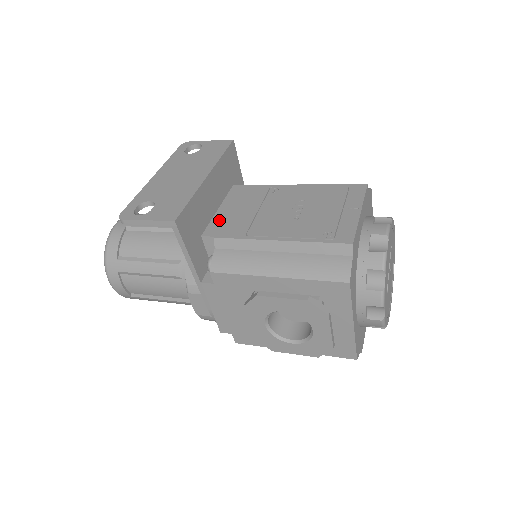
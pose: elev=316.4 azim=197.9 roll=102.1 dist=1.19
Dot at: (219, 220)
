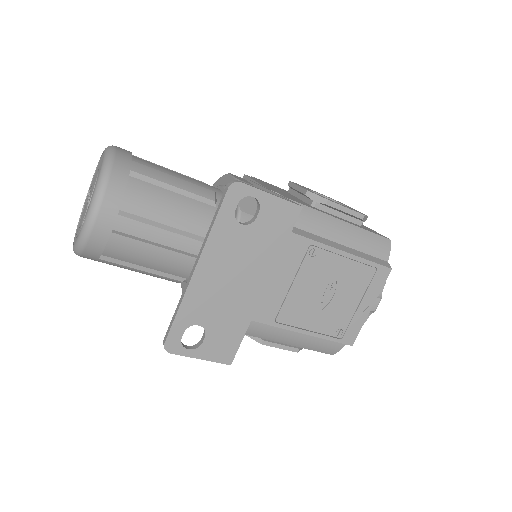
Dot at: occluded
